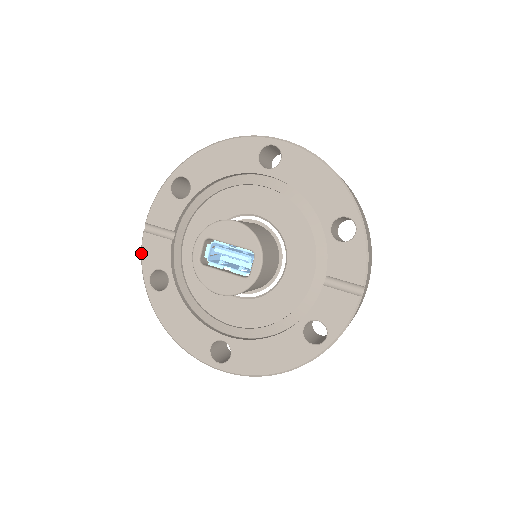
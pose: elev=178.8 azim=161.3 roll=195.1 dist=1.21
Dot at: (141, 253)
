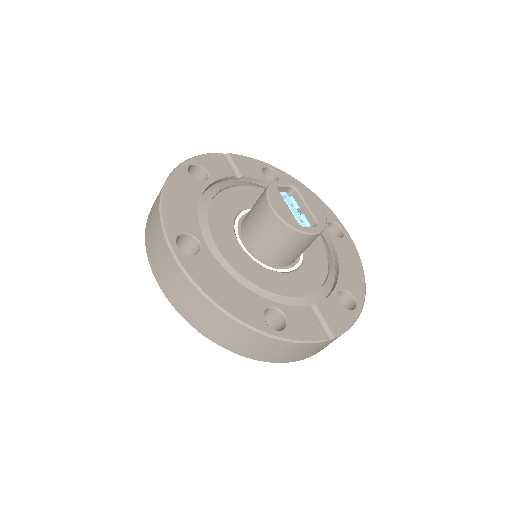
Dot at: occluded
